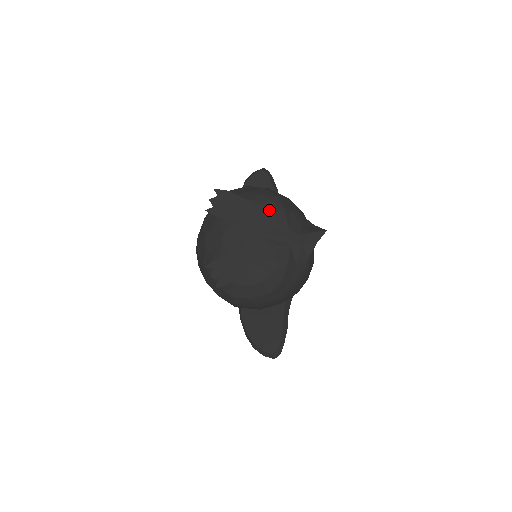
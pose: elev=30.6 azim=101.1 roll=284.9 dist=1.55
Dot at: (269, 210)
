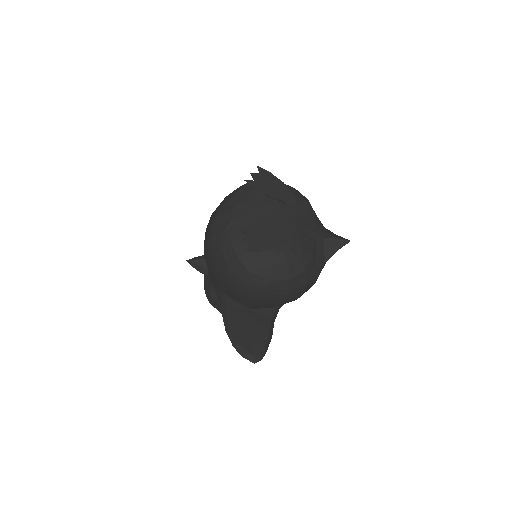
Dot at: (302, 205)
